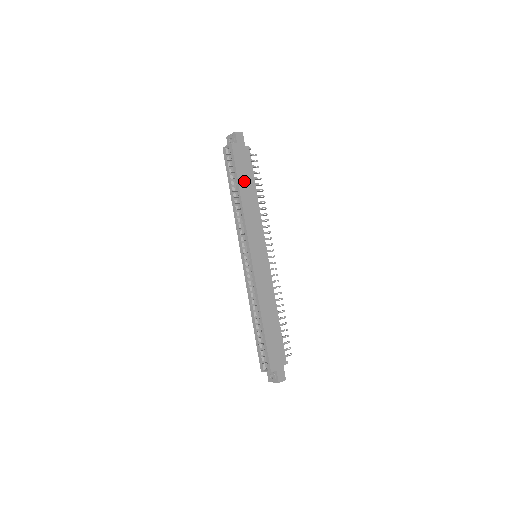
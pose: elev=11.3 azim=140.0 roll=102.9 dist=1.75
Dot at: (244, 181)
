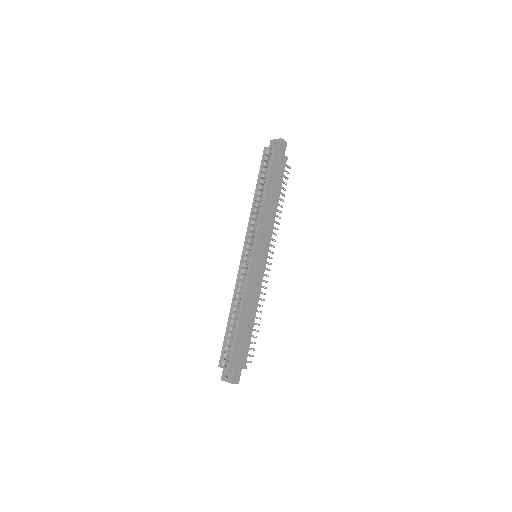
Dot at: (273, 184)
